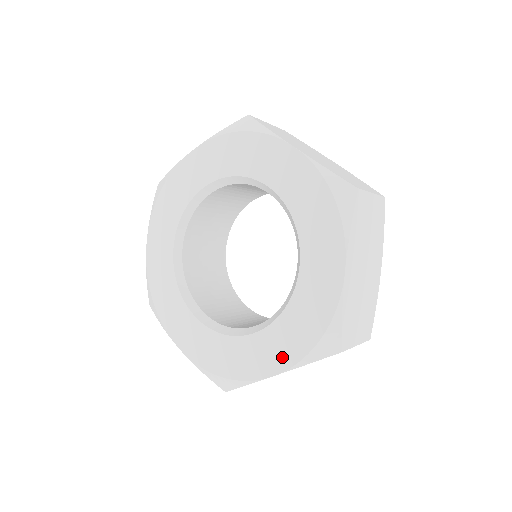
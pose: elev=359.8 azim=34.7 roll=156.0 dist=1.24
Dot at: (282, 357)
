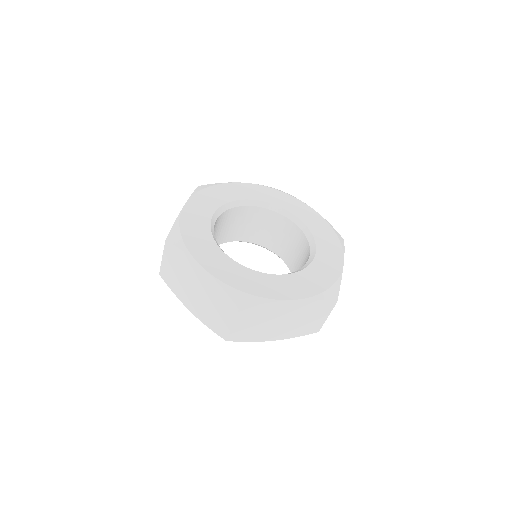
Dot at: (302, 291)
